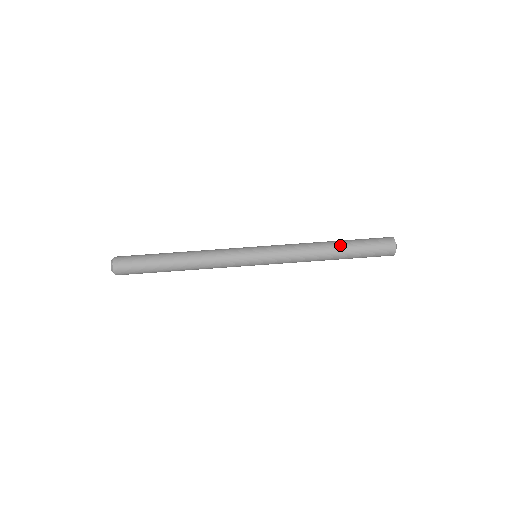
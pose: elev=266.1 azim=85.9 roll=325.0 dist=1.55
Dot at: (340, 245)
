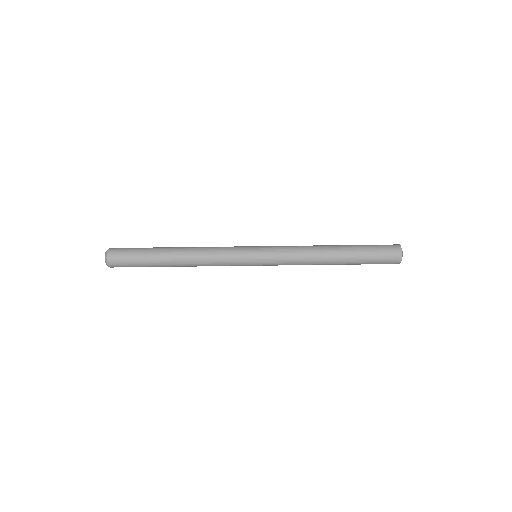
Dot at: (344, 250)
